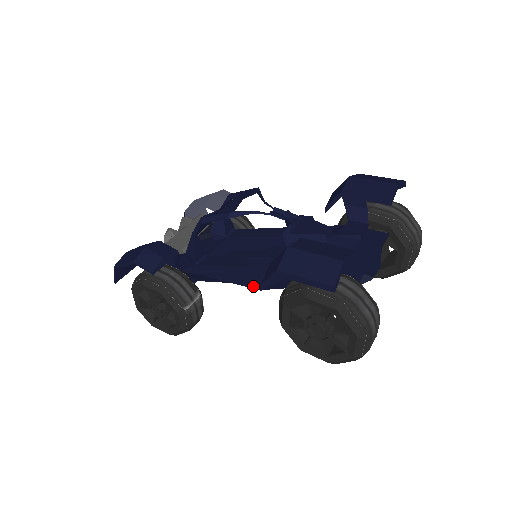
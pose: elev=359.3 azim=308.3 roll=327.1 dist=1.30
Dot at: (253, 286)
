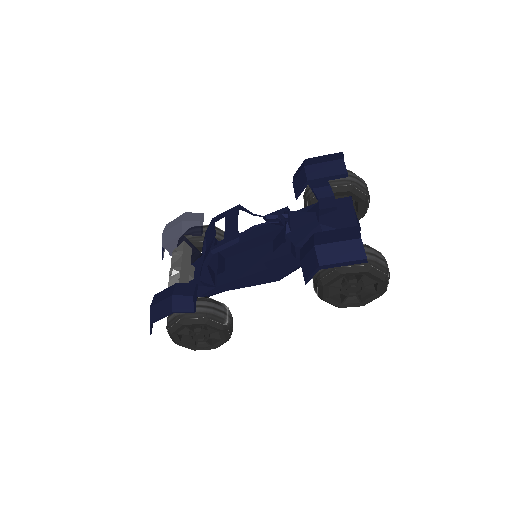
Dot at: (273, 280)
